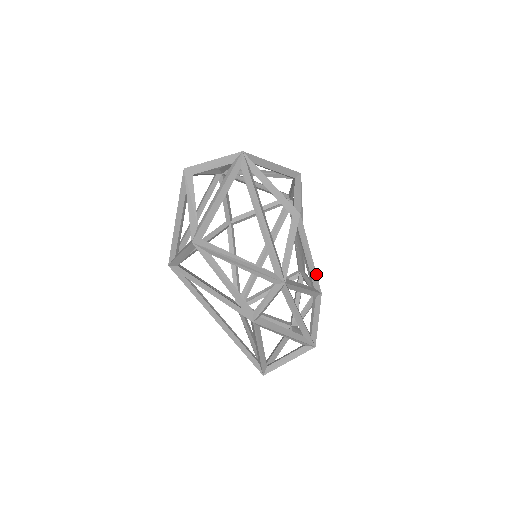
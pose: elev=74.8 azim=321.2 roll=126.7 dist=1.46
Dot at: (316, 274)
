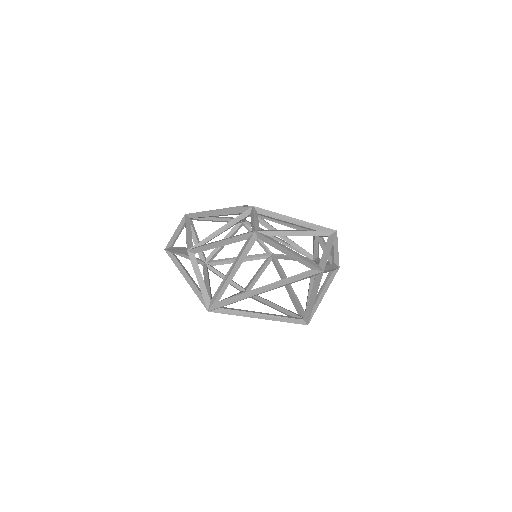
Dot at: occluded
